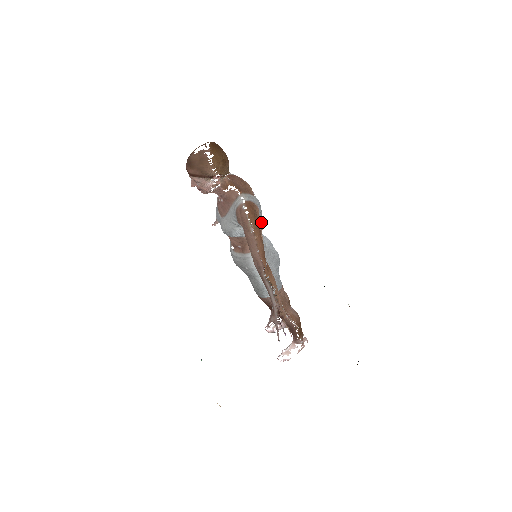
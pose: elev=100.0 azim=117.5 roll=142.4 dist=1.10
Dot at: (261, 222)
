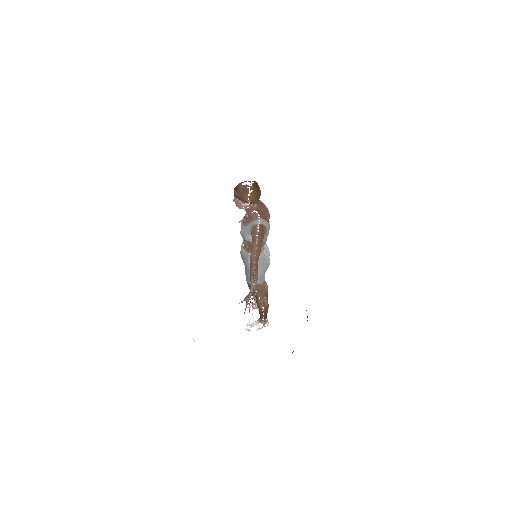
Dot at: (266, 238)
